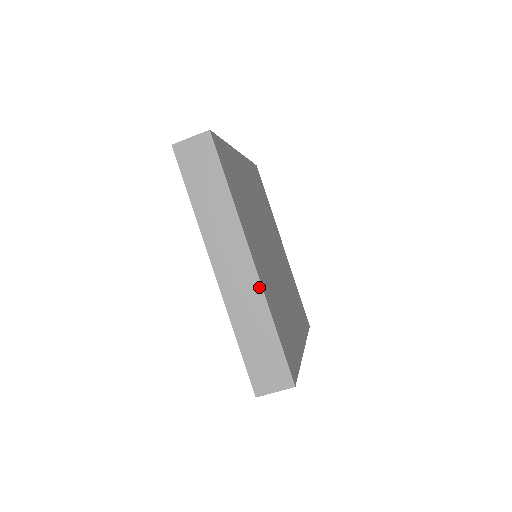
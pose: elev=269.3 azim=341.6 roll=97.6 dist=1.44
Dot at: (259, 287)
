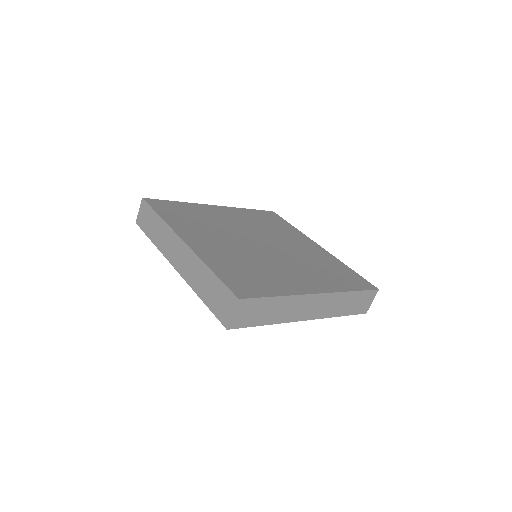
Dot at: (193, 254)
